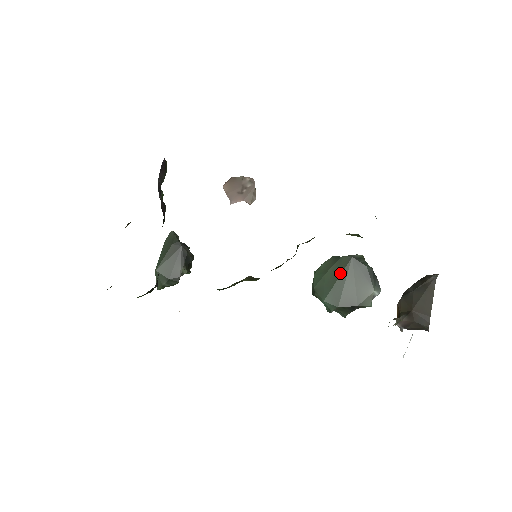
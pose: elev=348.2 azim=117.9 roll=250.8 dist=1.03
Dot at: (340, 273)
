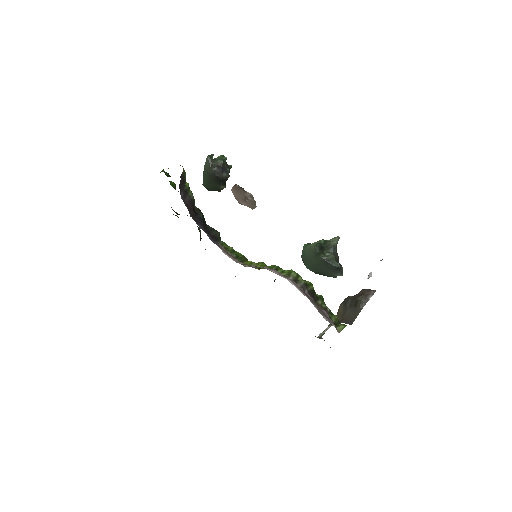
Dot at: (316, 262)
